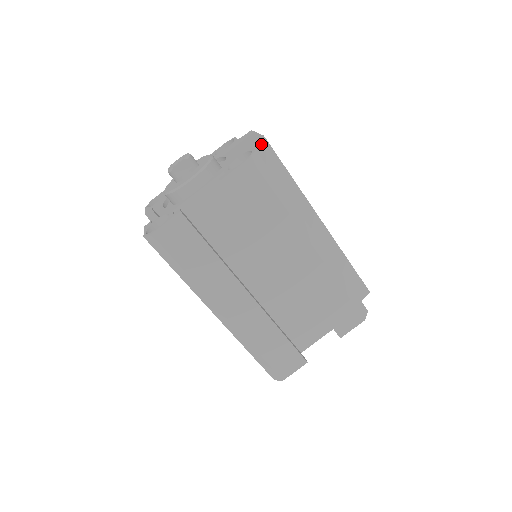
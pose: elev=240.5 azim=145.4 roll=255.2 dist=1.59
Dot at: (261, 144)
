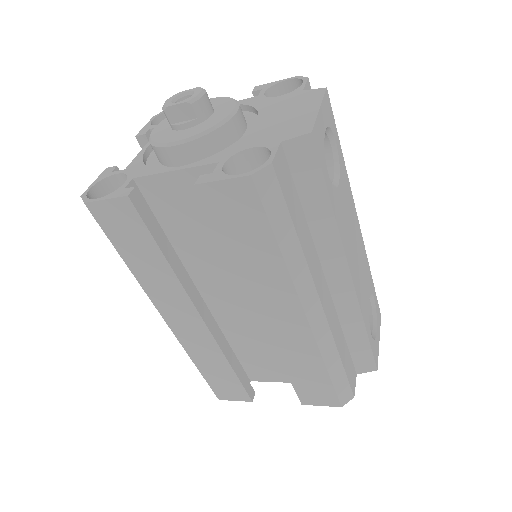
Dot at: (301, 143)
